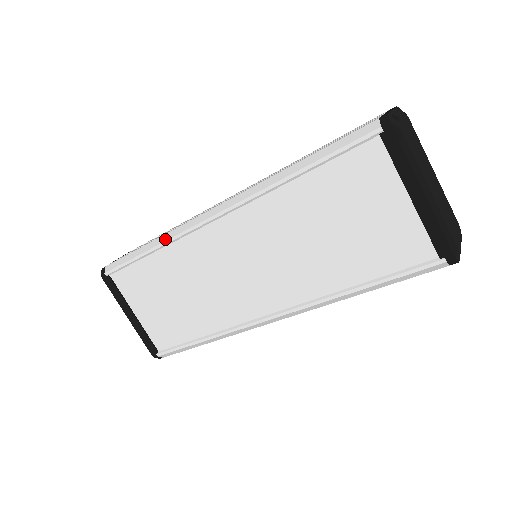
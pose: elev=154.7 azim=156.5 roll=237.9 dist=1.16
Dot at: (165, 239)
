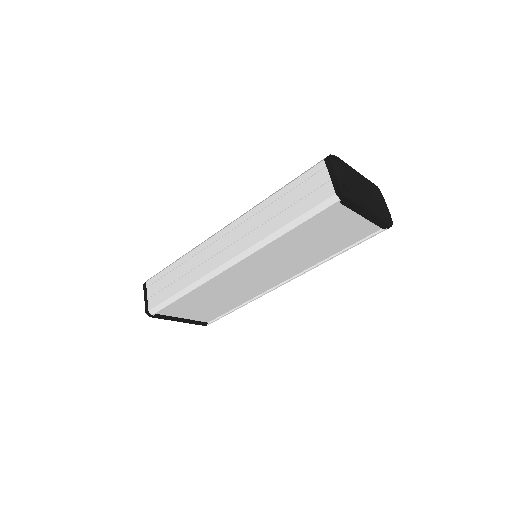
Dot at: (196, 286)
